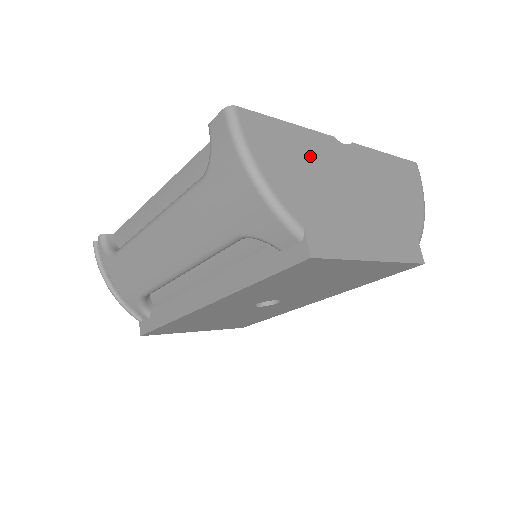
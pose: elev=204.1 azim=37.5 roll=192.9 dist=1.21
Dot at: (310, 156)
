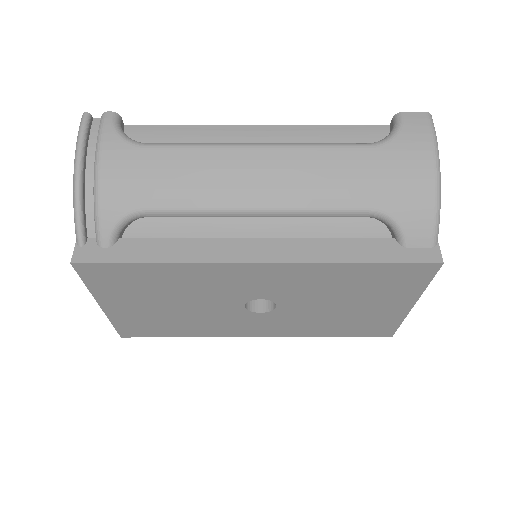
Dot at: occluded
